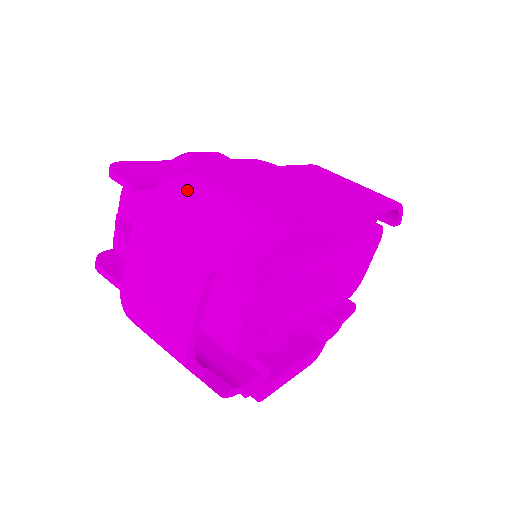
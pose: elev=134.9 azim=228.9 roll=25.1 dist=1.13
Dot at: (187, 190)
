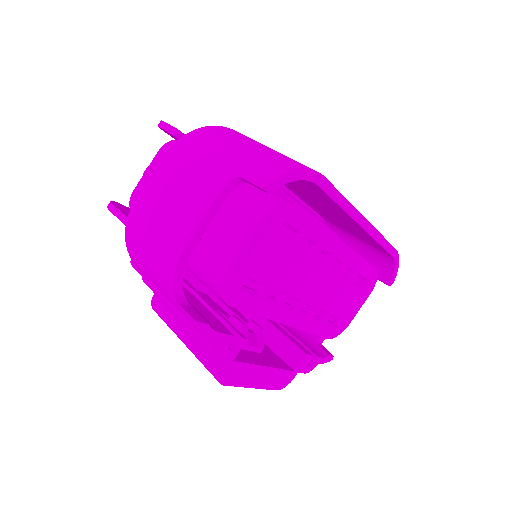
Dot at: (229, 132)
